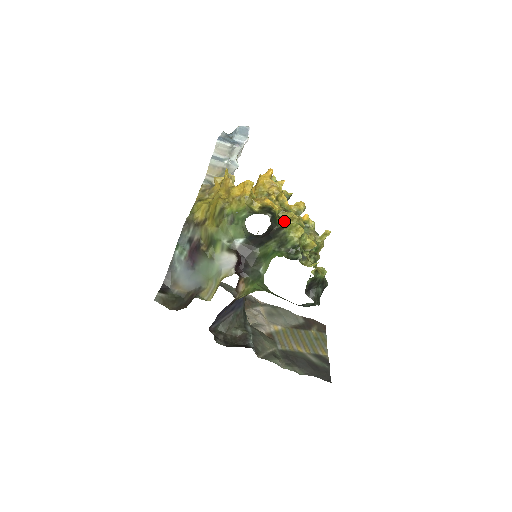
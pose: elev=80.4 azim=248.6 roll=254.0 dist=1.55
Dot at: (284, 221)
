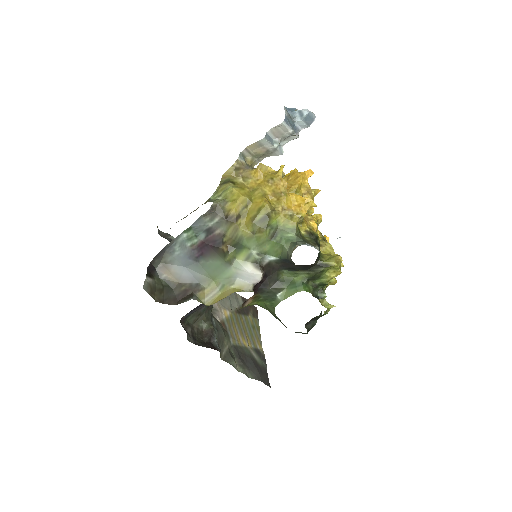
Dot at: (327, 258)
